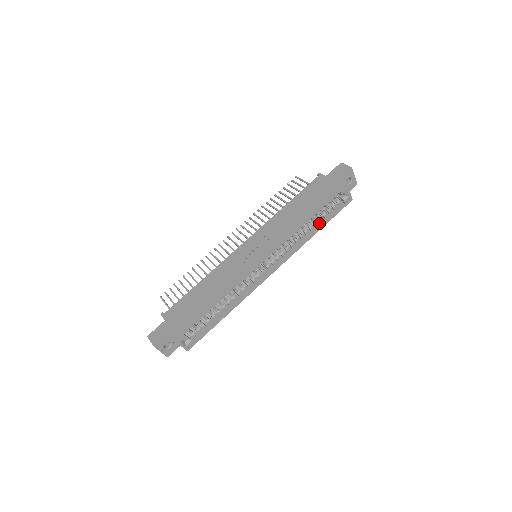
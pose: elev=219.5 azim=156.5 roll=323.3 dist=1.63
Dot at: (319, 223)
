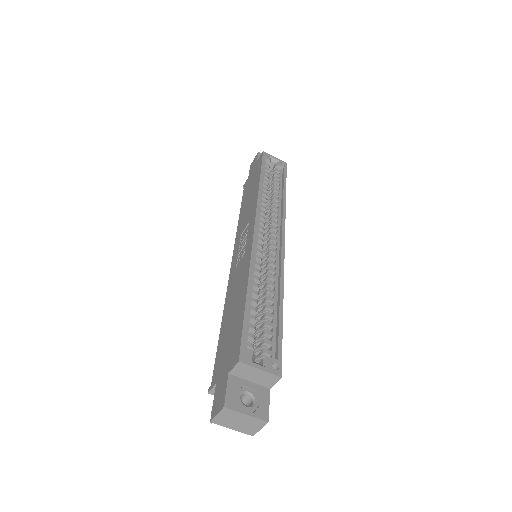
Dot at: (279, 189)
